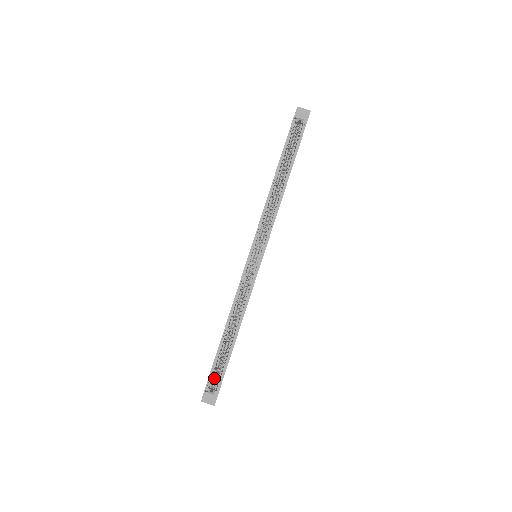
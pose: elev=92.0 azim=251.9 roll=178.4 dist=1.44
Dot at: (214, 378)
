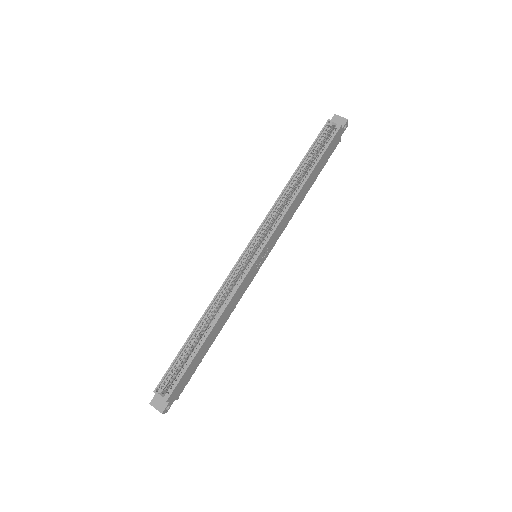
Dot at: (171, 379)
